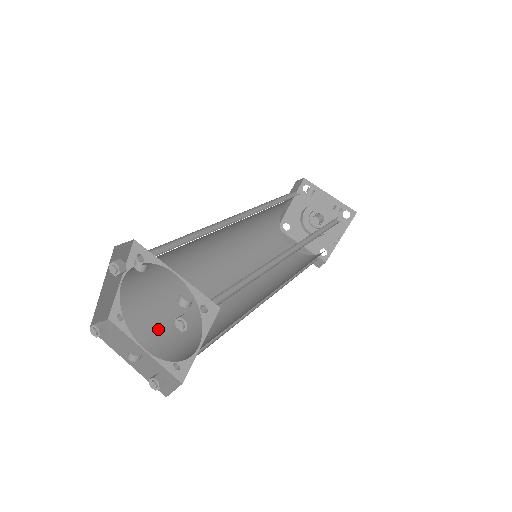
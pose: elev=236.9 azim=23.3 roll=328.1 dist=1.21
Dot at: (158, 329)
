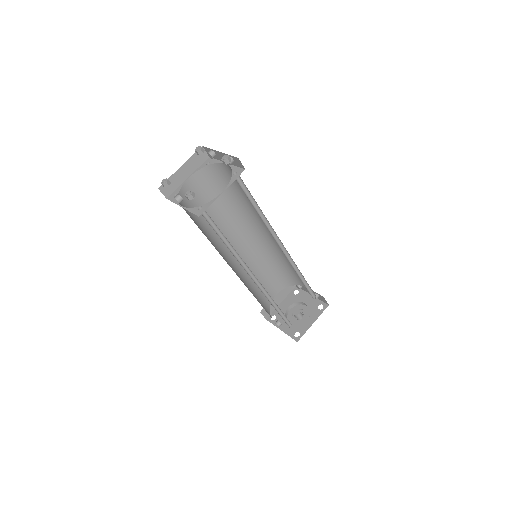
Dot at: occluded
